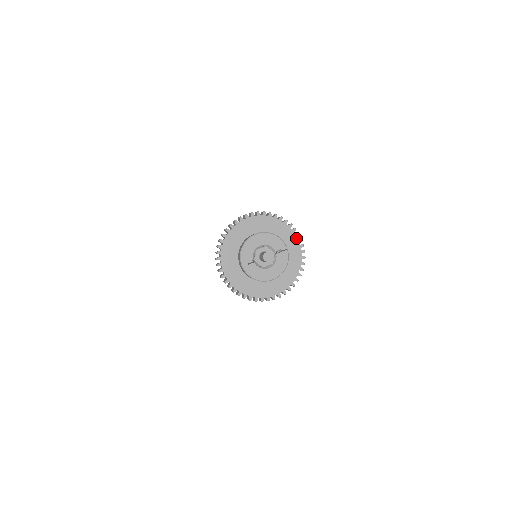
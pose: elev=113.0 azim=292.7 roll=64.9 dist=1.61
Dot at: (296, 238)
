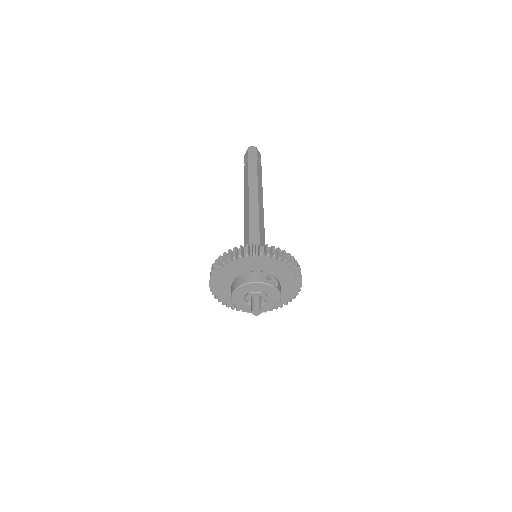
Dot at: (296, 281)
